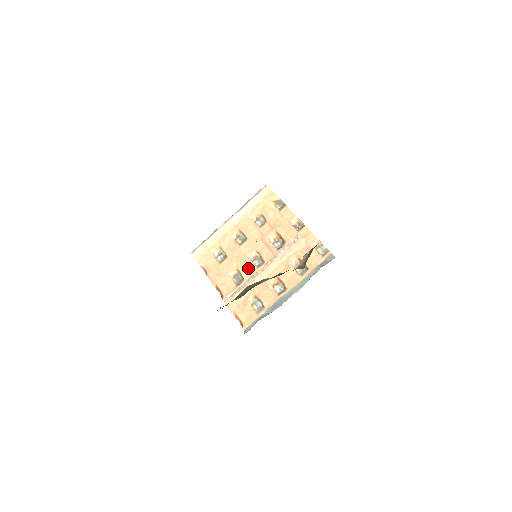
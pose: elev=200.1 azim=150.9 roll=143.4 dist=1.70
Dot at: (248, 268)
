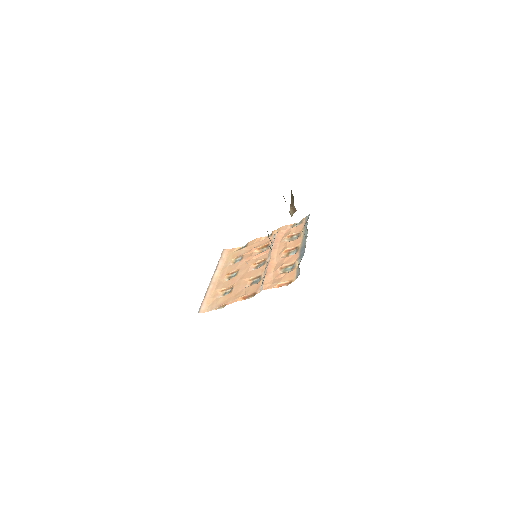
Dot at: (257, 271)
